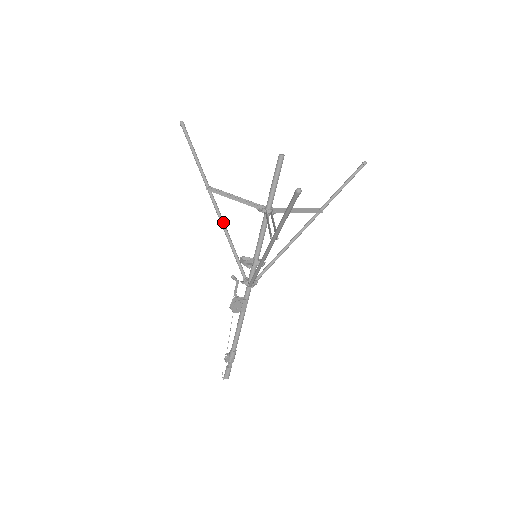
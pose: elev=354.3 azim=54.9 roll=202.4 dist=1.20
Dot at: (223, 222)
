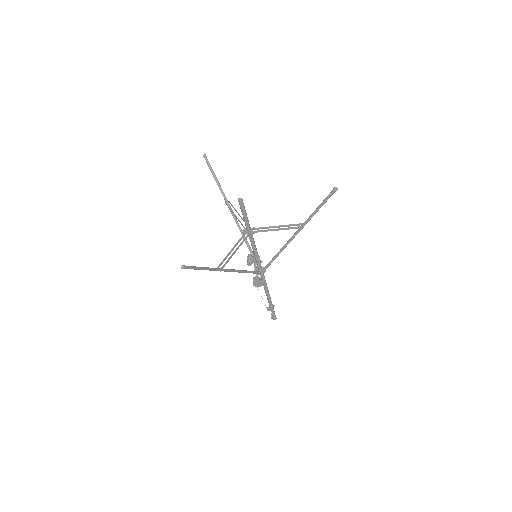
Dot at: (239, 227)
